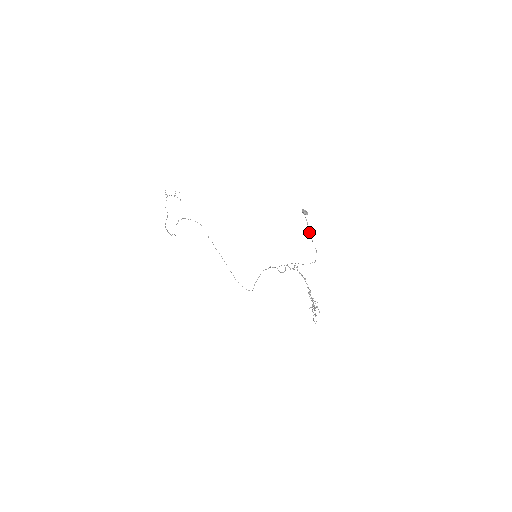
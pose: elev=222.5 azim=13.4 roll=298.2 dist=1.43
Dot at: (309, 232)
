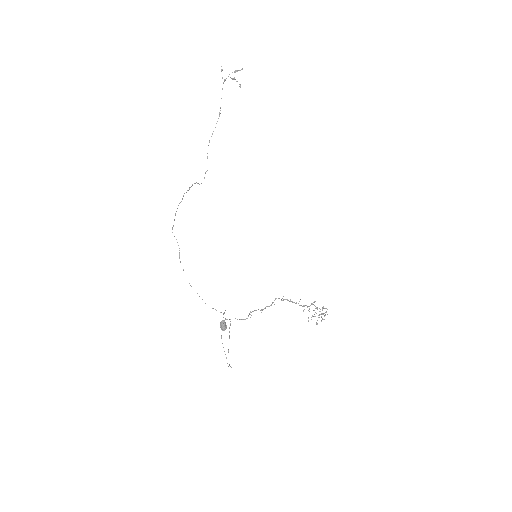
Dot at: occluded
